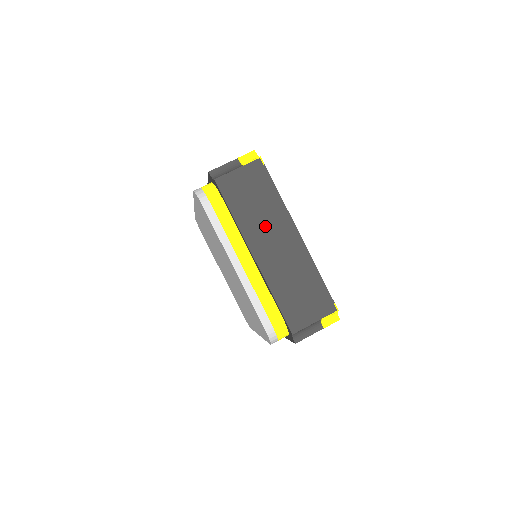
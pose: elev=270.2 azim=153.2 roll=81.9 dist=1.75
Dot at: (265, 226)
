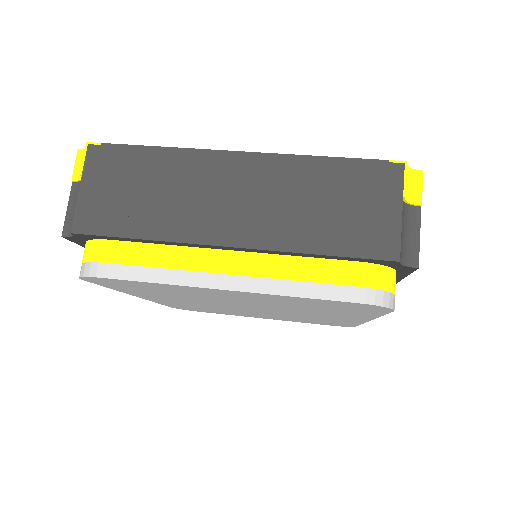
Dot at: (192, 198)
